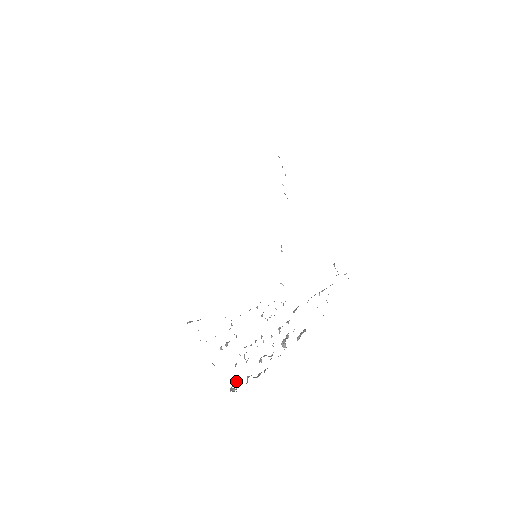
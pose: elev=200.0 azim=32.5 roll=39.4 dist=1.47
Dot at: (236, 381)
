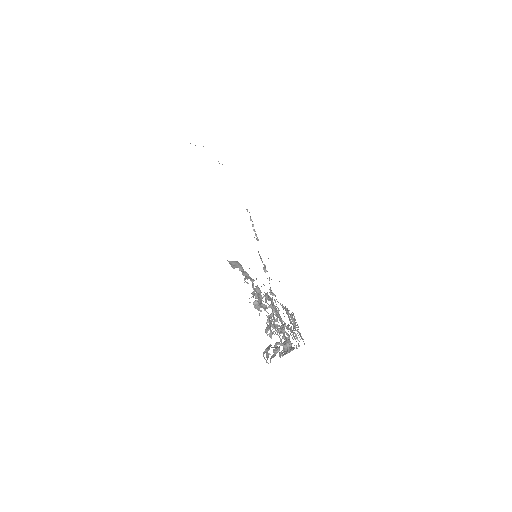
Dot at: occluded
